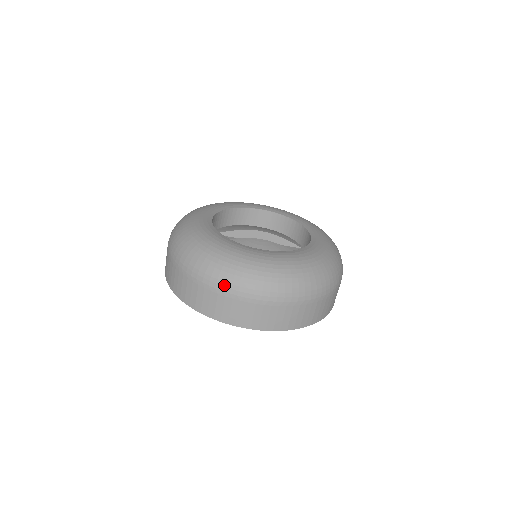
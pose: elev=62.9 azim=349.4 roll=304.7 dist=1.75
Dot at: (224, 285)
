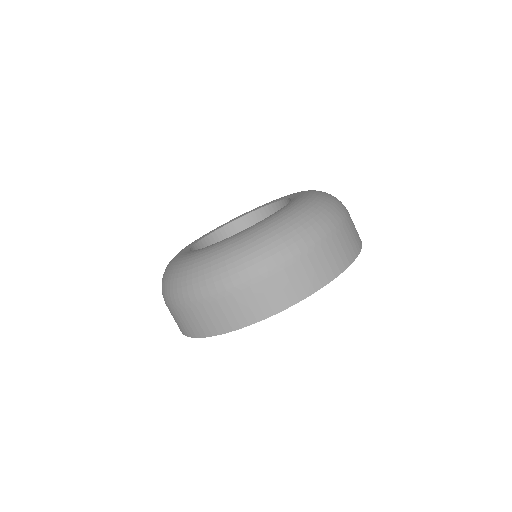
Dot at: (297, 246)
